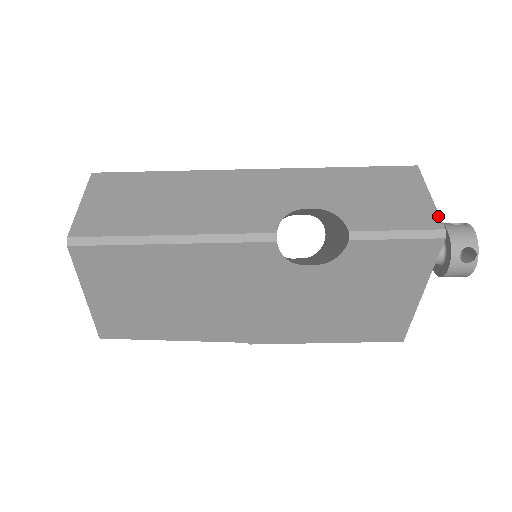
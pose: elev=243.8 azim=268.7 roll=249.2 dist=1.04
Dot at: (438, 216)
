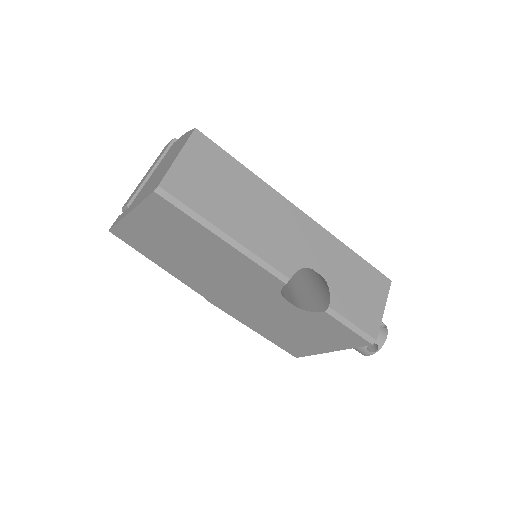
Dot at: (379, 328)
